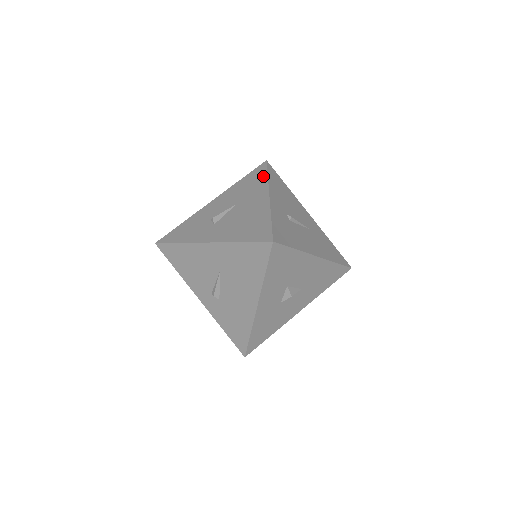
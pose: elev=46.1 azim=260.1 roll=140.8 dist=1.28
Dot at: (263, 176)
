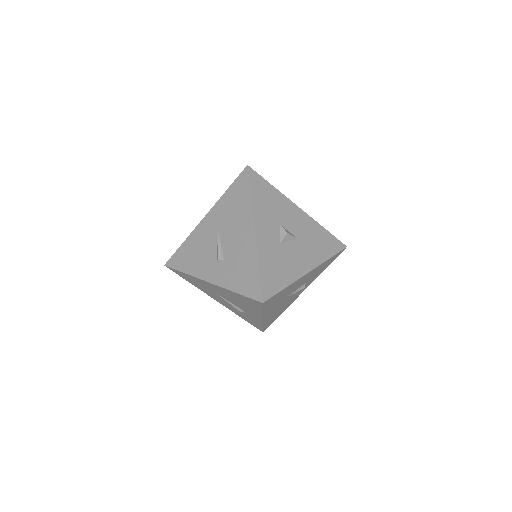
Dot at: occluded
